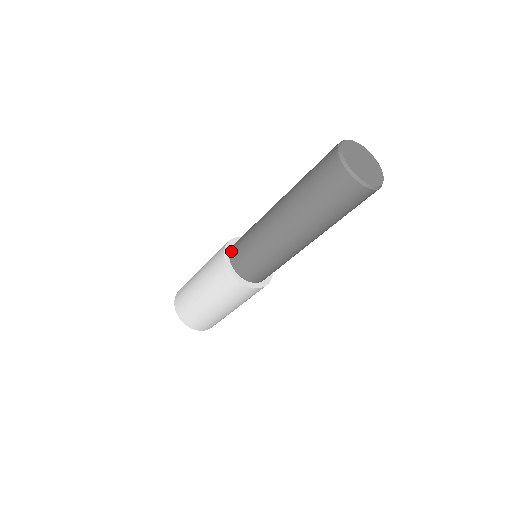
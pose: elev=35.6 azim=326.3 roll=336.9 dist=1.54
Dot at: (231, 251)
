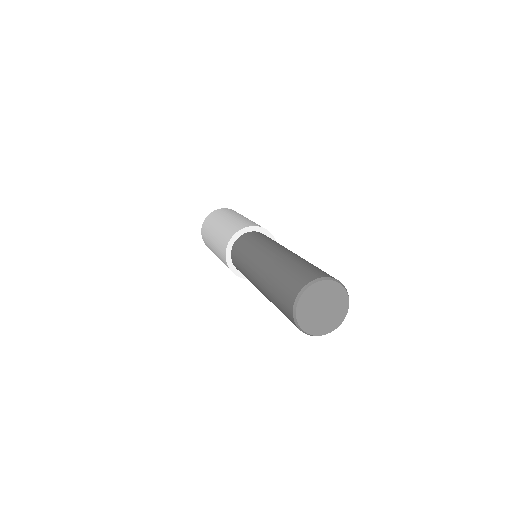
Dot at: (237, 270)
